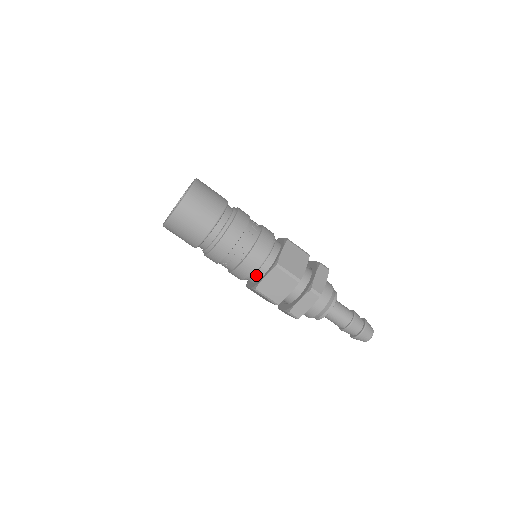
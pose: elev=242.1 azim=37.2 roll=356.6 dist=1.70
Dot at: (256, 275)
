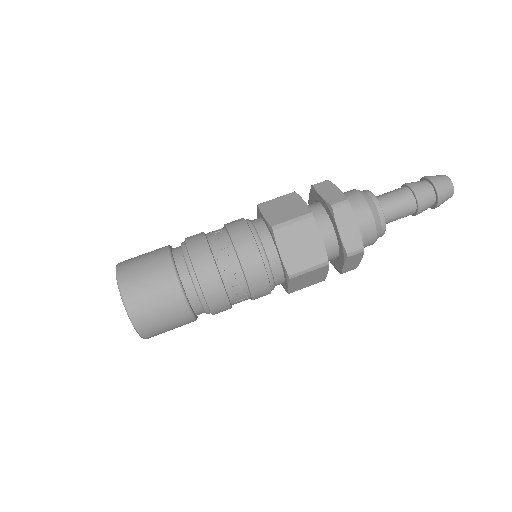
Dot at: (276, 285)
